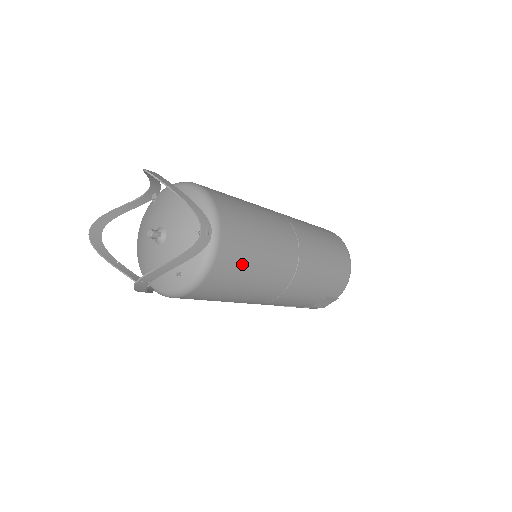
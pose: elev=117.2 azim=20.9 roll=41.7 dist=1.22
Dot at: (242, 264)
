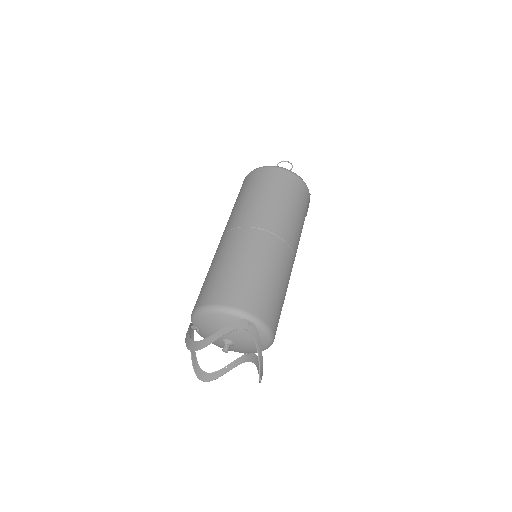
Dot at: (273, 298)
